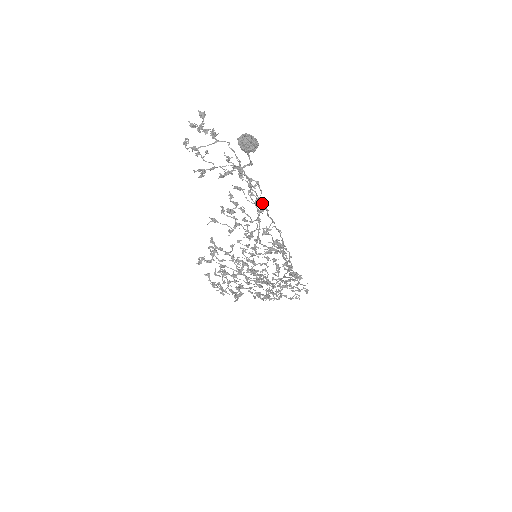
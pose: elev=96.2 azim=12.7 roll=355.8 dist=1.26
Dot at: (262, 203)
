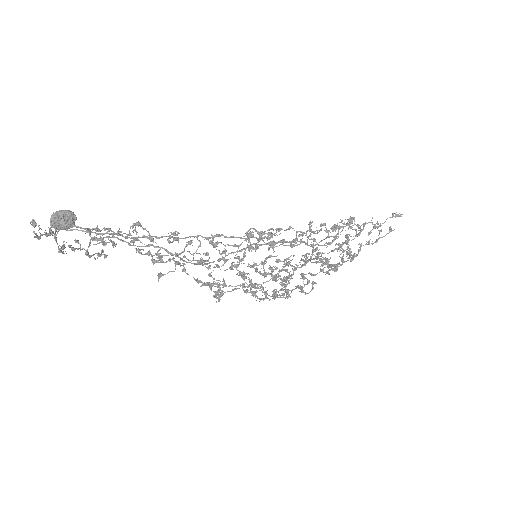
Dot at: occluded
